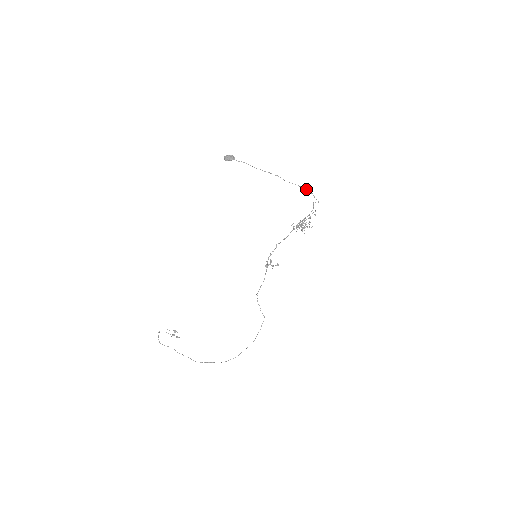
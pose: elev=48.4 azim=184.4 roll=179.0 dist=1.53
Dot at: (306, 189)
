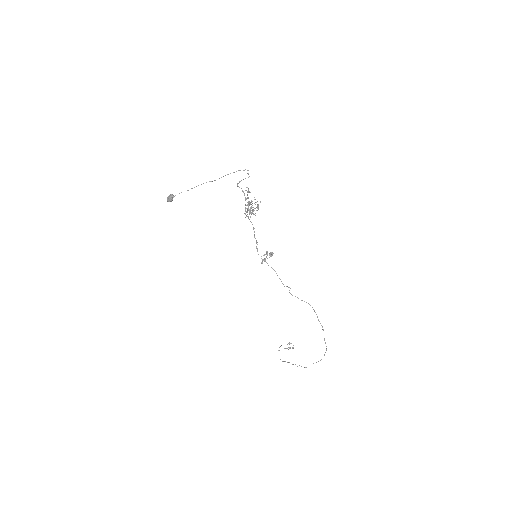
Dot at: (236, 171)
